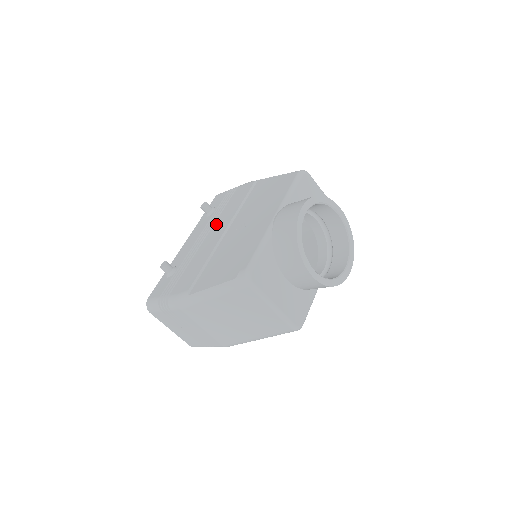
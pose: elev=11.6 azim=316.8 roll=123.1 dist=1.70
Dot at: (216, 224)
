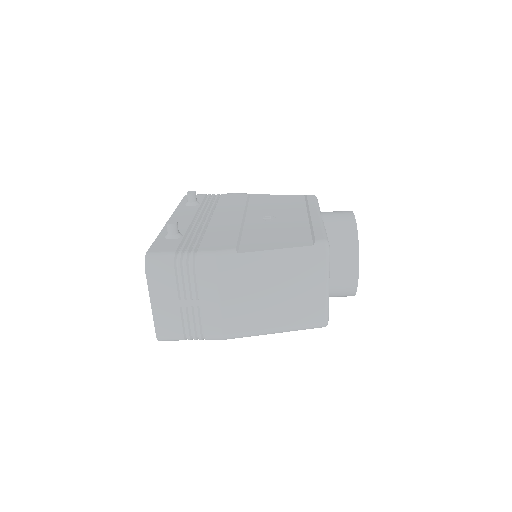
Dot at: (219, 211)
